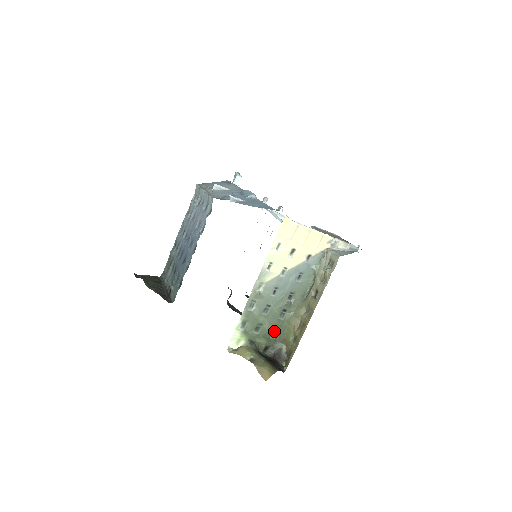
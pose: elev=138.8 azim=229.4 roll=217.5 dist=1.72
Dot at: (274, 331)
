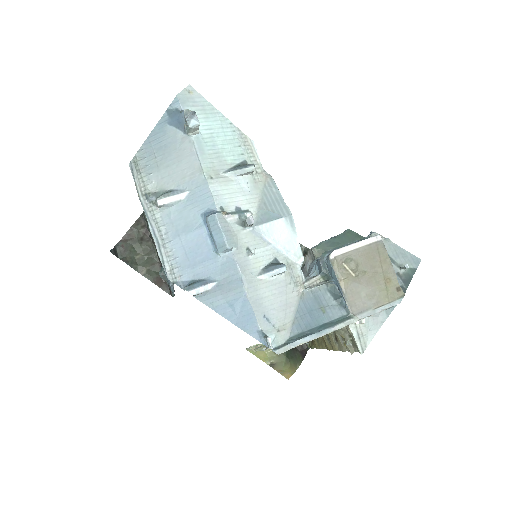
Dot at: occluded
